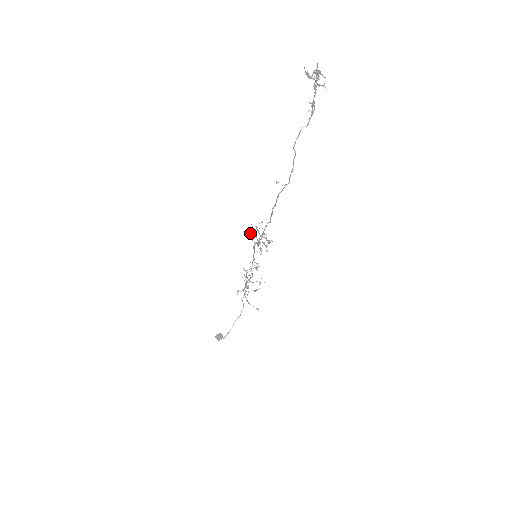
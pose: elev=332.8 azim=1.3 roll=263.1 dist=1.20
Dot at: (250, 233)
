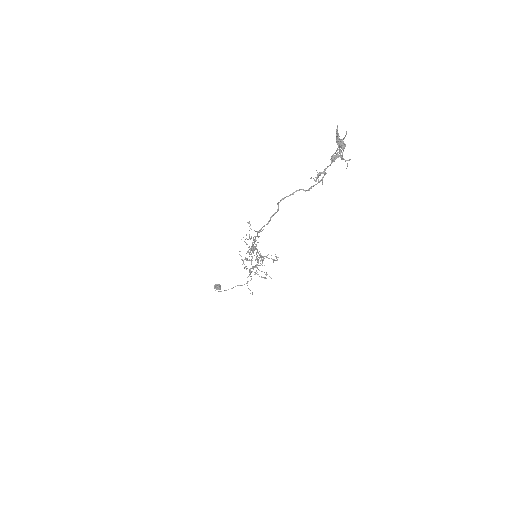
Dot at: occluded
